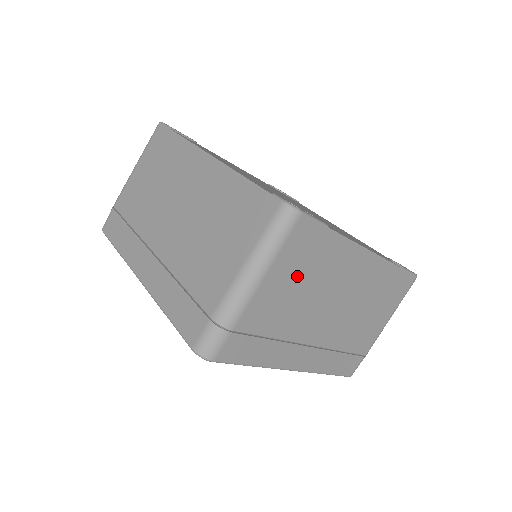
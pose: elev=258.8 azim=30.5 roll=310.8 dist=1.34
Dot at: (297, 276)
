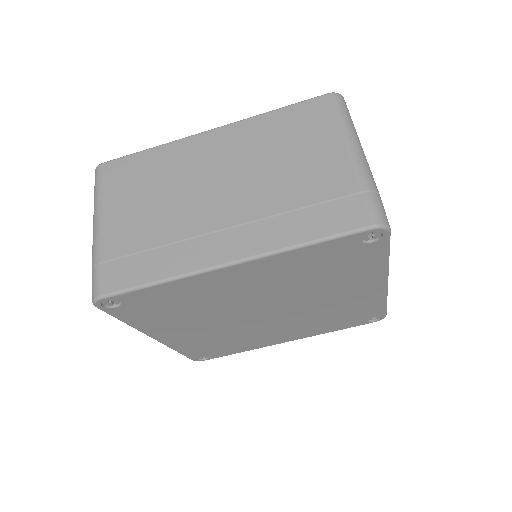
Dot at: (137, 194)
